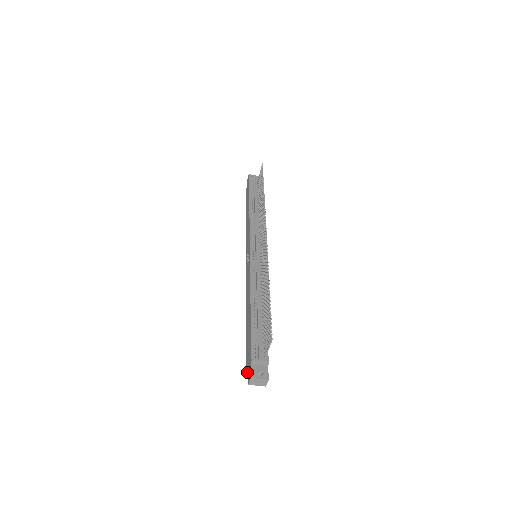
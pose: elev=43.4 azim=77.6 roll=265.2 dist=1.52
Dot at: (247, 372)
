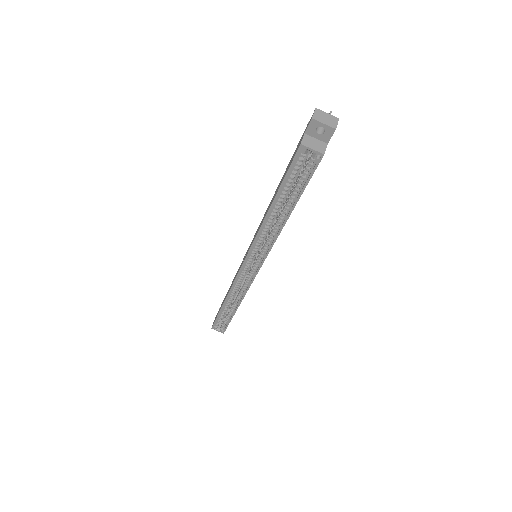
Dot at: (302, 138)
